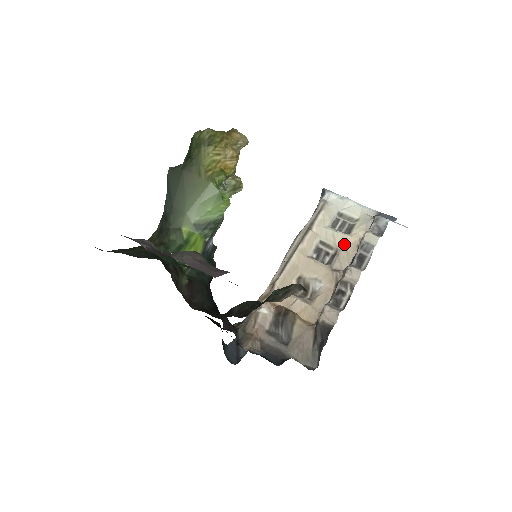
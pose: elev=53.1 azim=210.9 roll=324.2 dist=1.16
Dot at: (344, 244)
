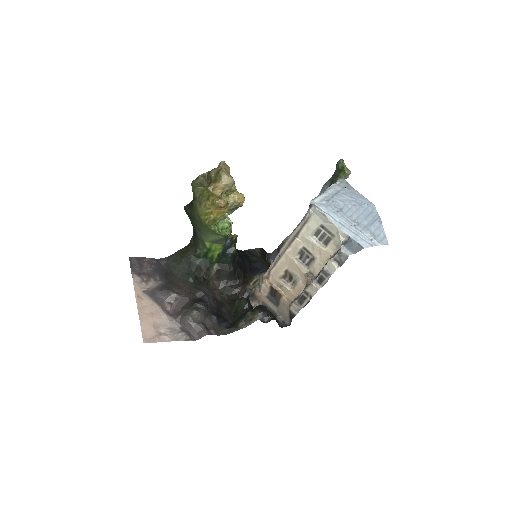
Dot at: (320, 254)
